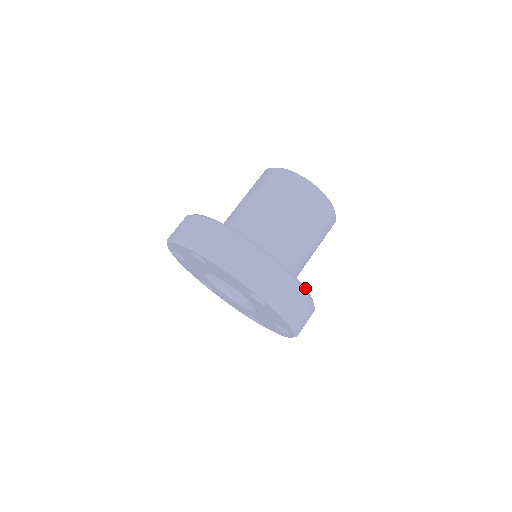
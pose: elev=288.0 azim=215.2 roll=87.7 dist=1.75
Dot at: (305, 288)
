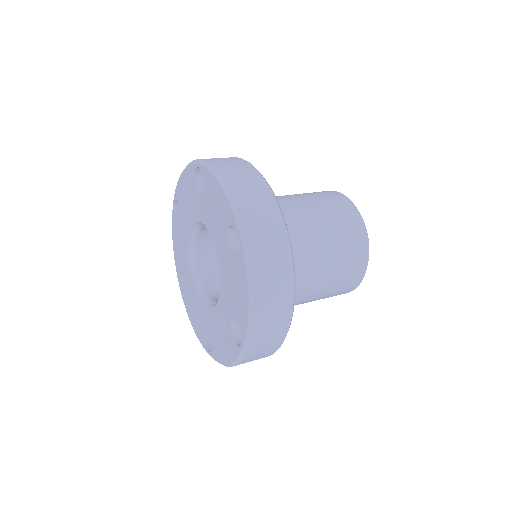
Dot at: (294, 271)
